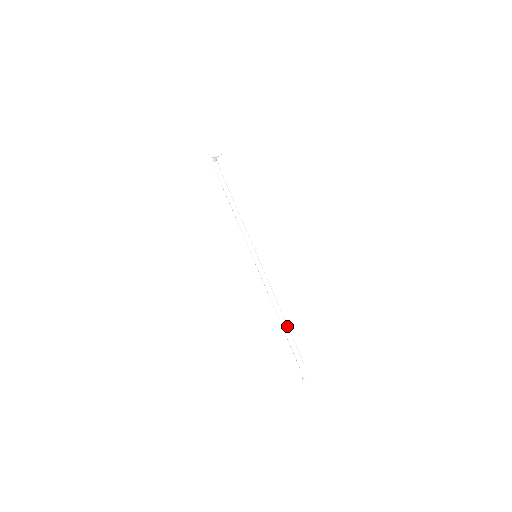
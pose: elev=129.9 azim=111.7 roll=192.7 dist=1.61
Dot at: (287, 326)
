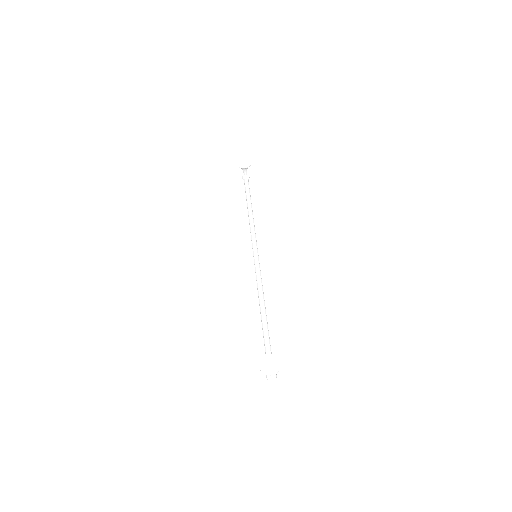
Dot at: (266, 323)
